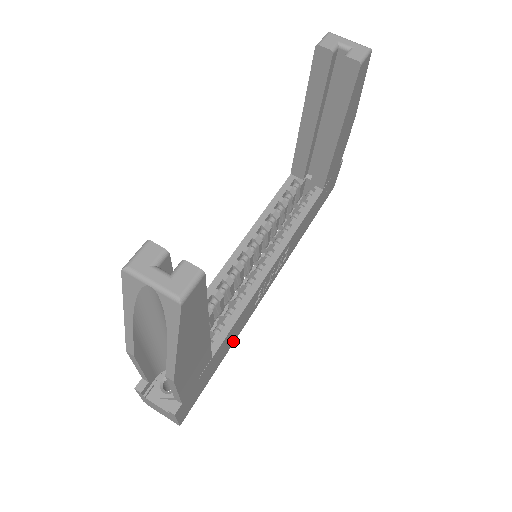
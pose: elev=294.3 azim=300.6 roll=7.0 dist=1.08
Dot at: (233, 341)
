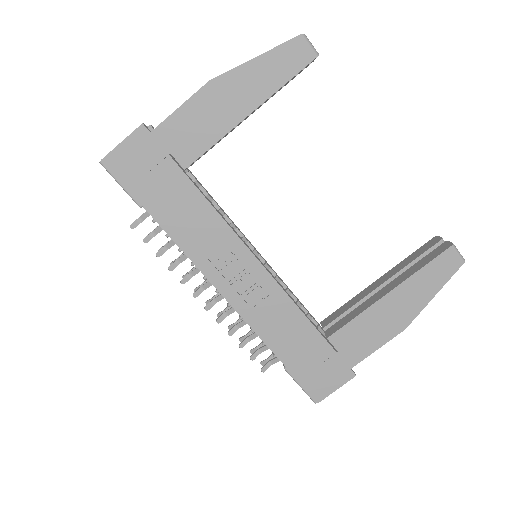
Dot at: (173, 232)
